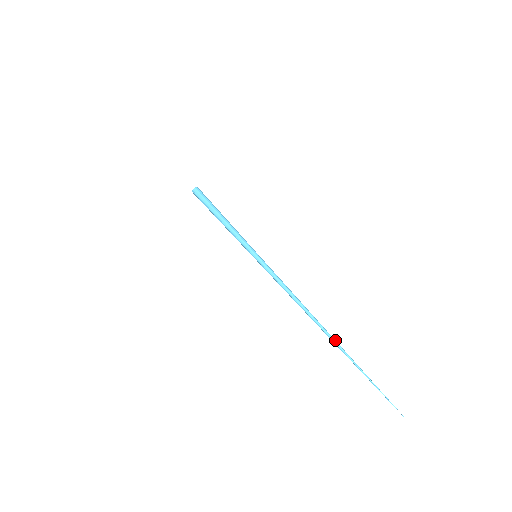
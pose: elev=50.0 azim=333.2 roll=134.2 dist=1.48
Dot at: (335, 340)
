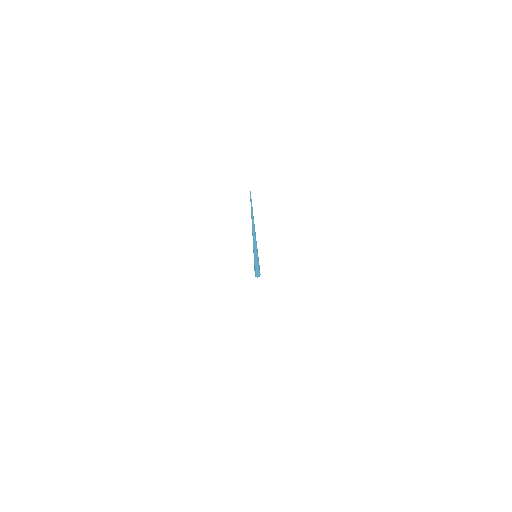
Dot at: (253, 224)
